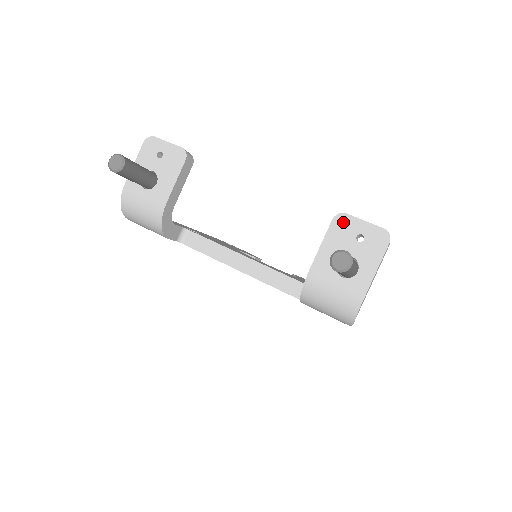
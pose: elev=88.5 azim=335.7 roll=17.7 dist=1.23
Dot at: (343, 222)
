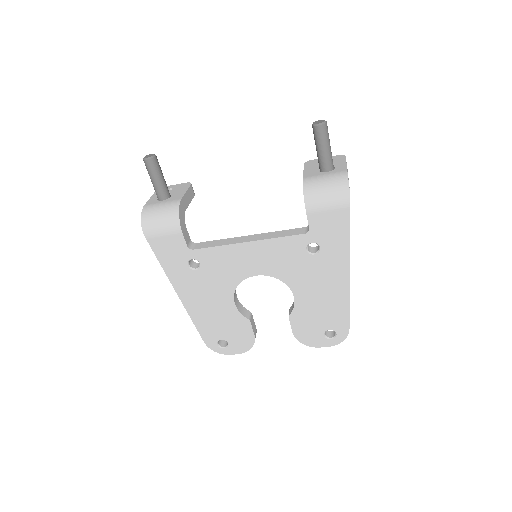
Dot at: (312, 162)
